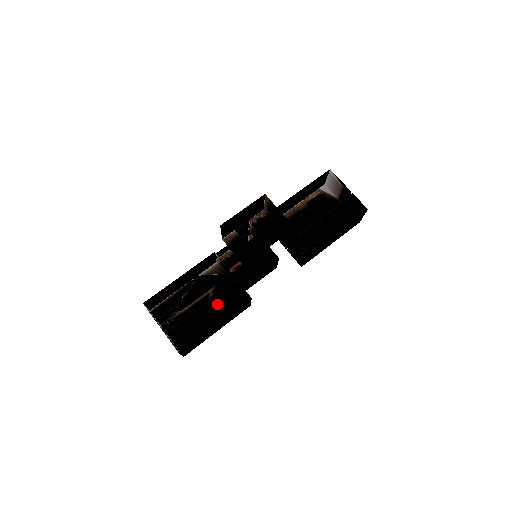
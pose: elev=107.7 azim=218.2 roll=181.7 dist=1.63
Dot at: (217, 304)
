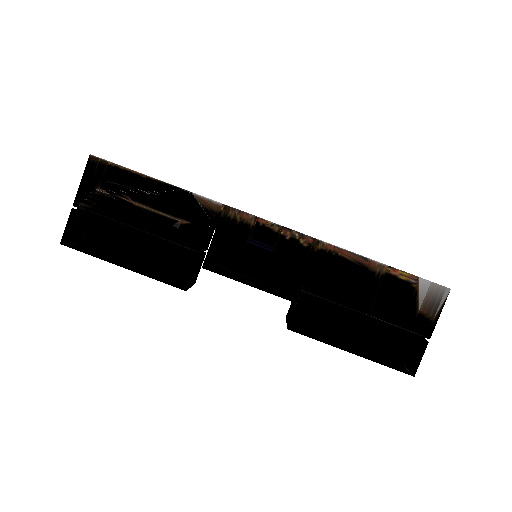
Dot at: (170, 240)
